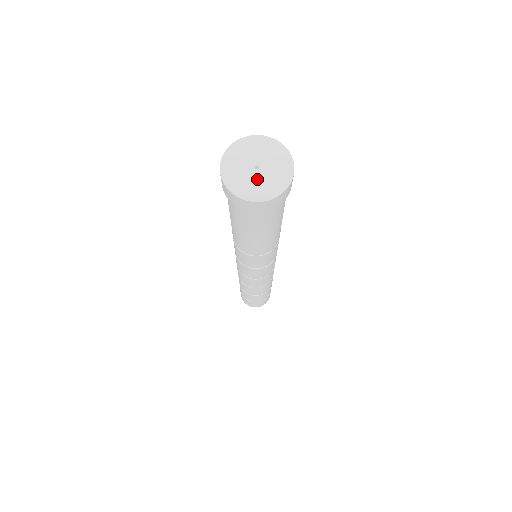
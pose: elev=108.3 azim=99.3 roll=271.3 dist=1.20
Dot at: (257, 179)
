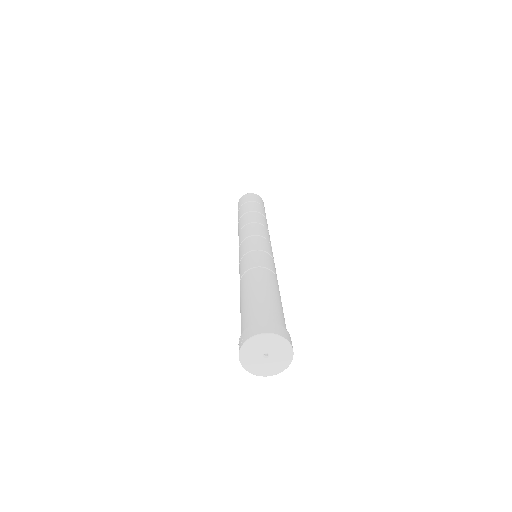
Dot at: (261, 362)
